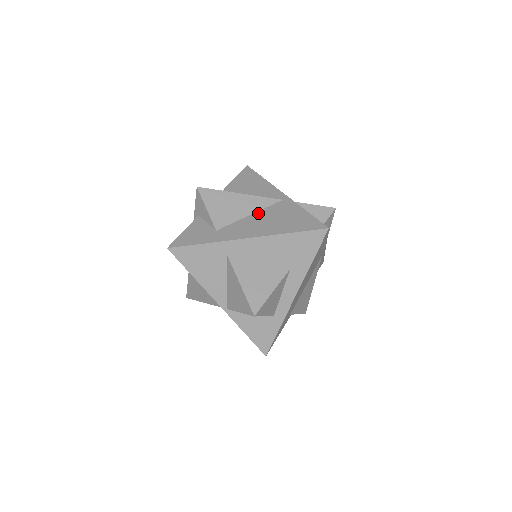
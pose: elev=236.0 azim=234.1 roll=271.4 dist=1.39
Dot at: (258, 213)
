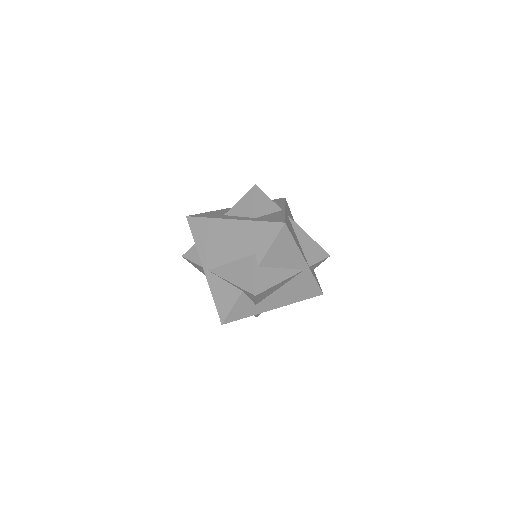
Dot at: (286, 285)
